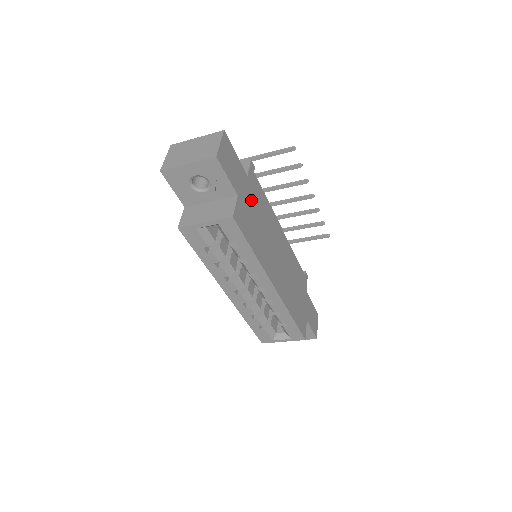
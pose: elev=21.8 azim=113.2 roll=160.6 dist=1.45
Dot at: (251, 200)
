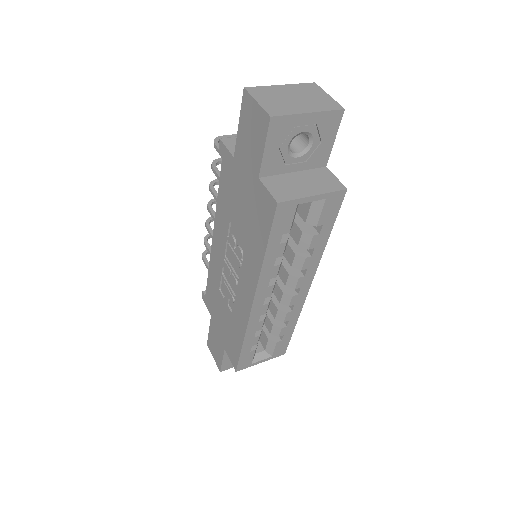
Dot at: occluded
